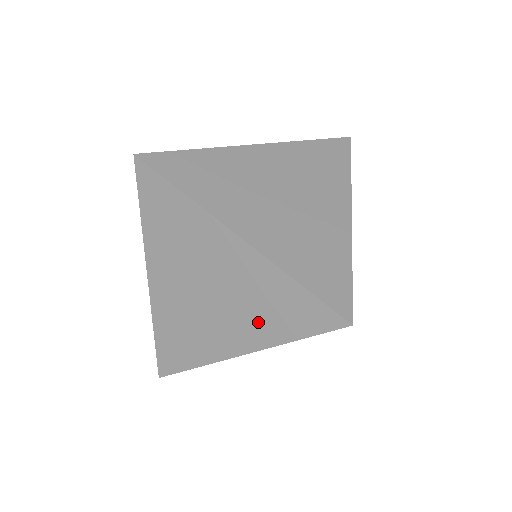
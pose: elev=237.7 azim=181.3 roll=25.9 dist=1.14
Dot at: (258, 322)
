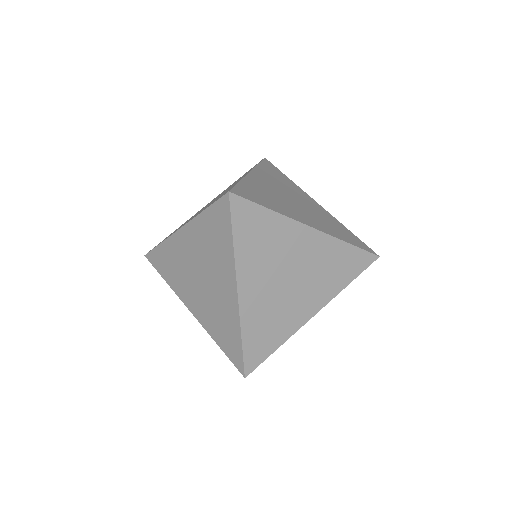
Dot at: (327, 283)
